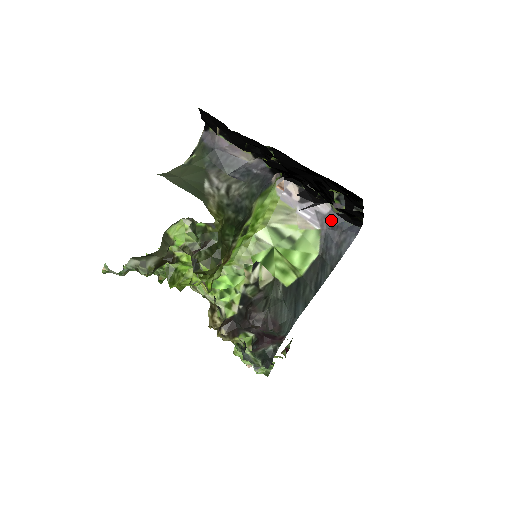
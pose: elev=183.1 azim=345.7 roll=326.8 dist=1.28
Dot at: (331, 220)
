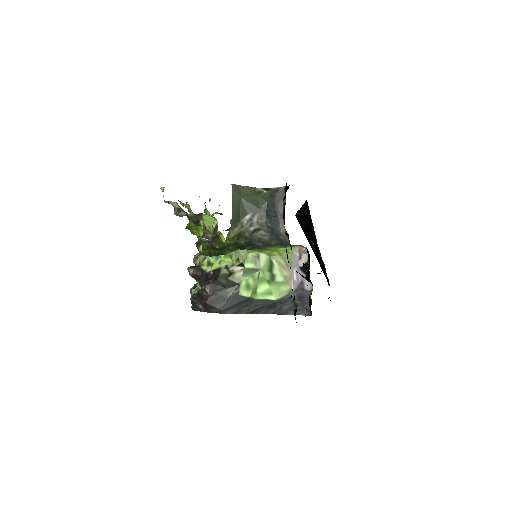
Dot at: (303, 294)
